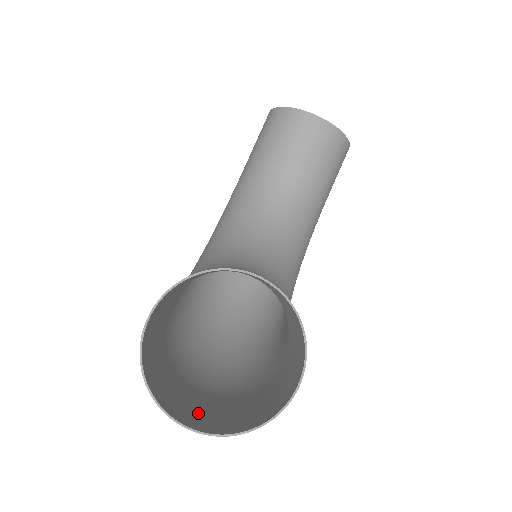
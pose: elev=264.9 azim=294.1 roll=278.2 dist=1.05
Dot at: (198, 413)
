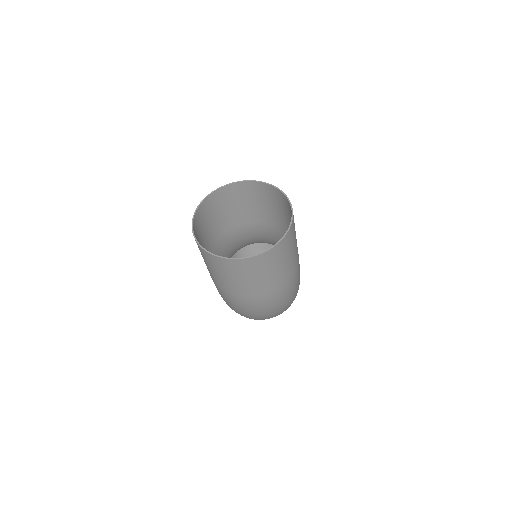
Dot at: (256, 274)
